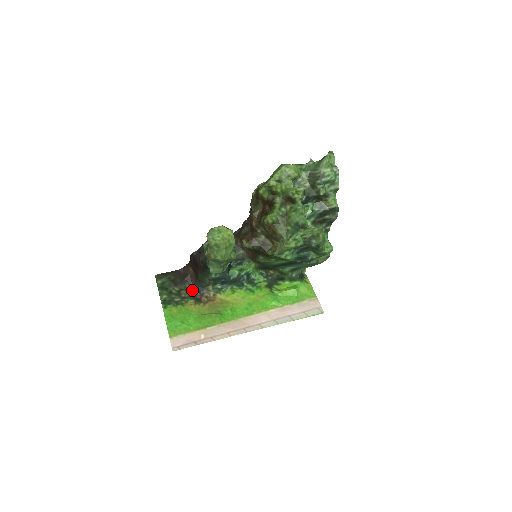
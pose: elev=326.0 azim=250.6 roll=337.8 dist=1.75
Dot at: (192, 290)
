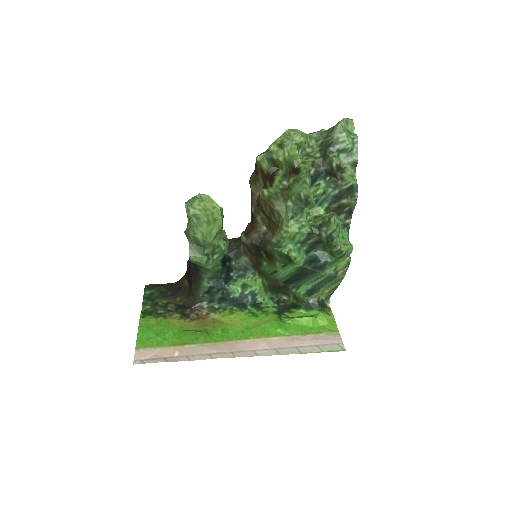
Dot at: (182, 305)
